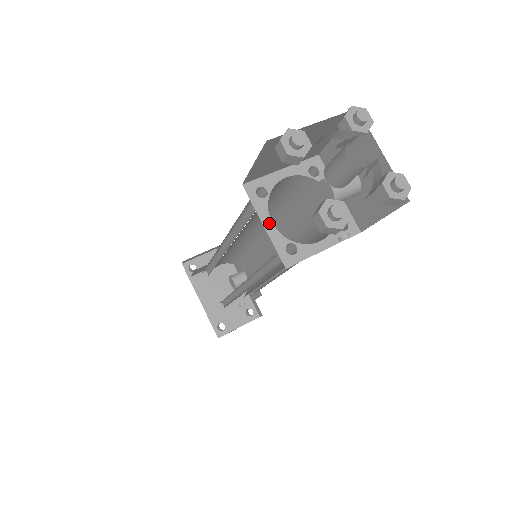
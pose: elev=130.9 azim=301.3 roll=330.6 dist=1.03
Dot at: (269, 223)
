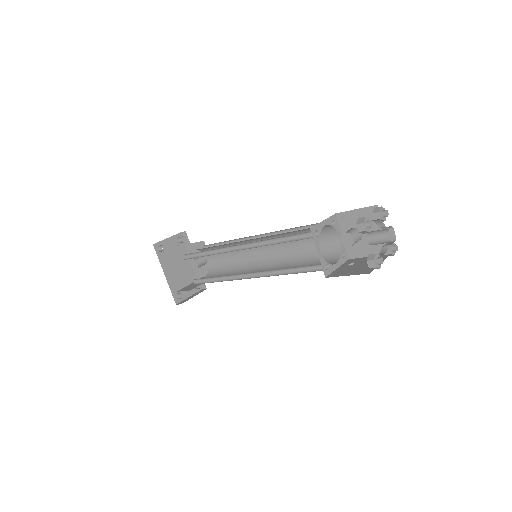
Dot at: (319, 252)
